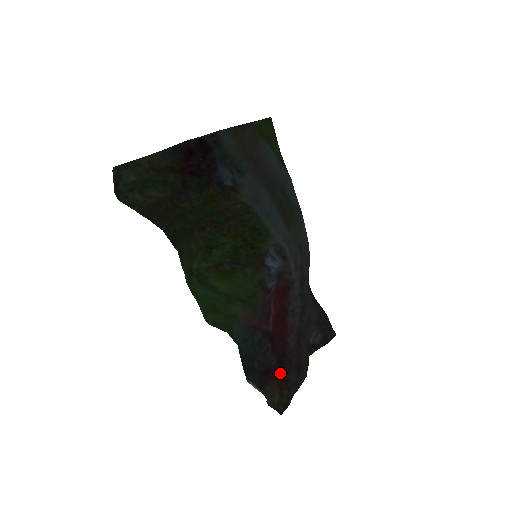
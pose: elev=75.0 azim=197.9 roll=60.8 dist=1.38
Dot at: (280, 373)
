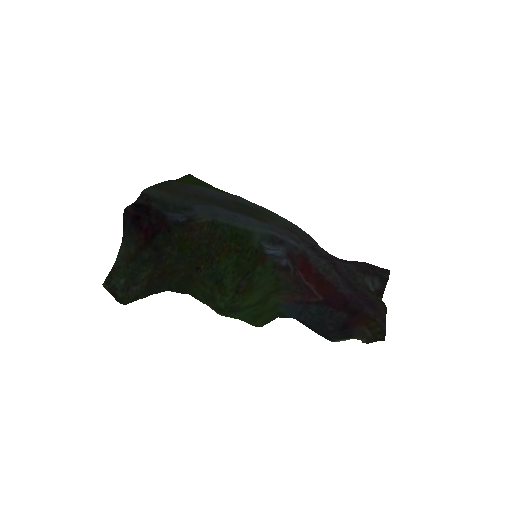
Dot at: (356, 317)
